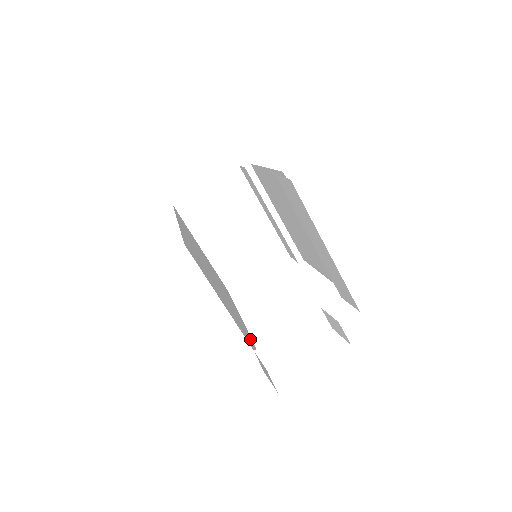
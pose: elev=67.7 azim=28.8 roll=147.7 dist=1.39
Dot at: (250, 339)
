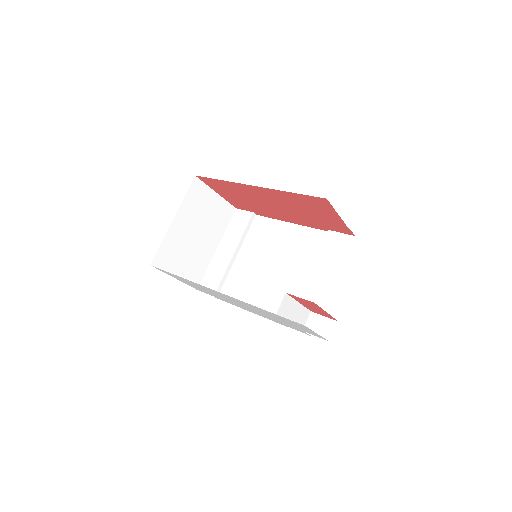
Dot at: occluded
